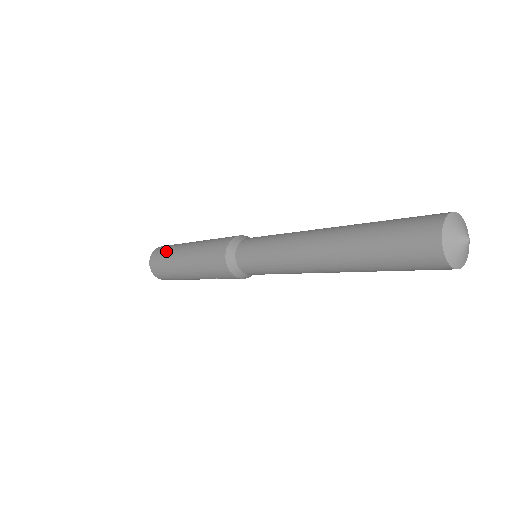
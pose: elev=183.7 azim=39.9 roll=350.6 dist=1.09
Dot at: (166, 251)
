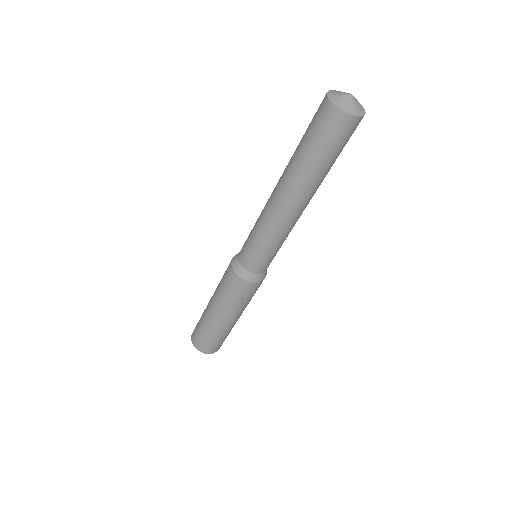
Dot at: occluded
